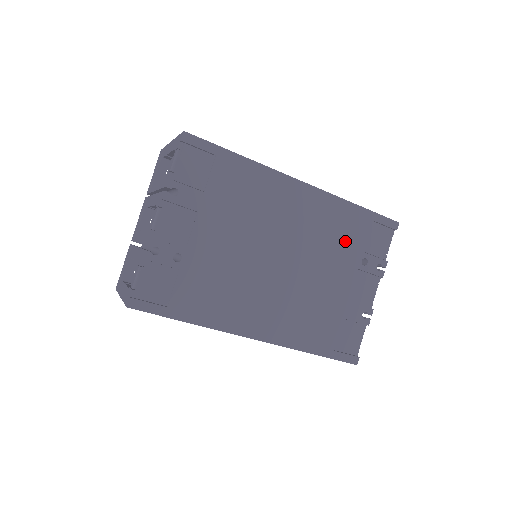
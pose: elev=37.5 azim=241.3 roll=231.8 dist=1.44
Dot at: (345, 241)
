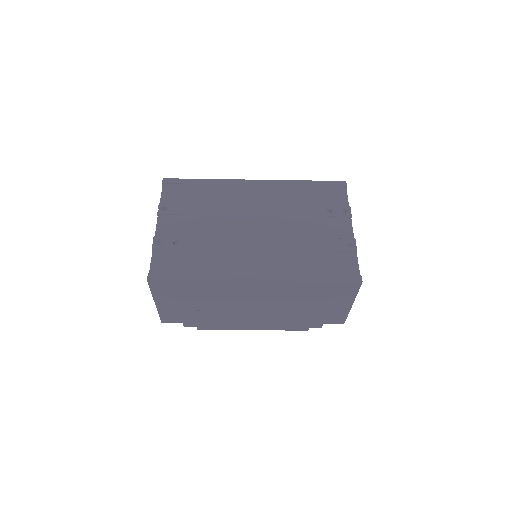
Dot at: (305, 203)
